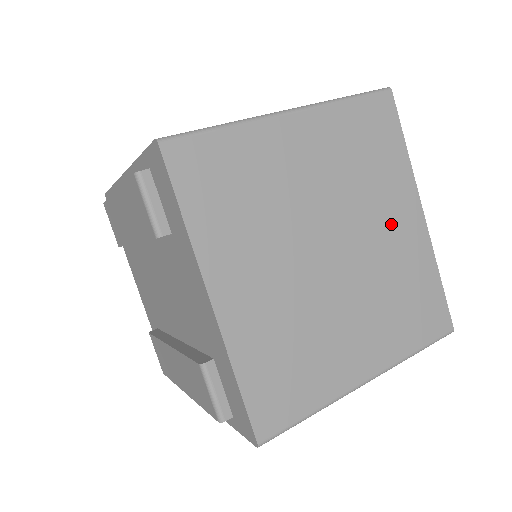
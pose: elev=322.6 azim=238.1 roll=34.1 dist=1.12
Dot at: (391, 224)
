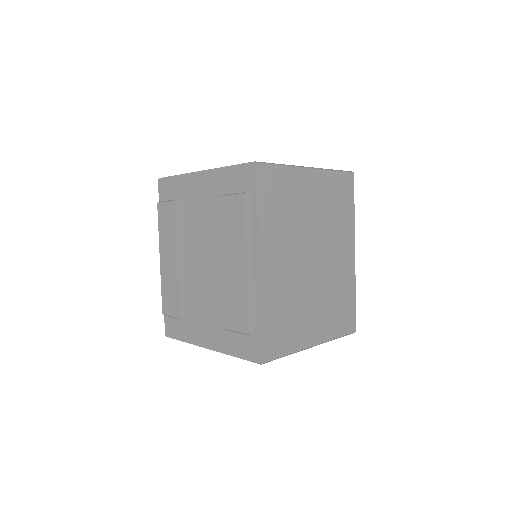
Dot at: occluded
